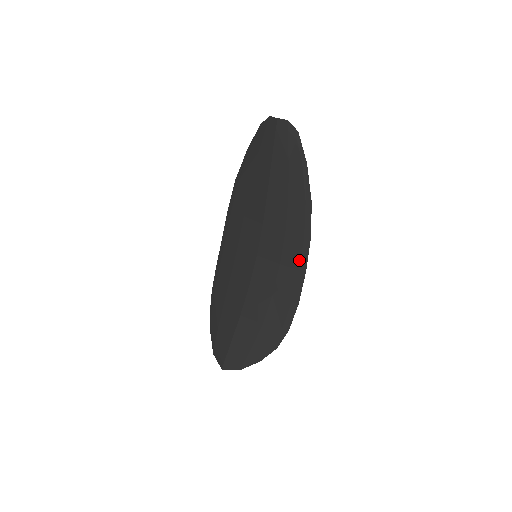
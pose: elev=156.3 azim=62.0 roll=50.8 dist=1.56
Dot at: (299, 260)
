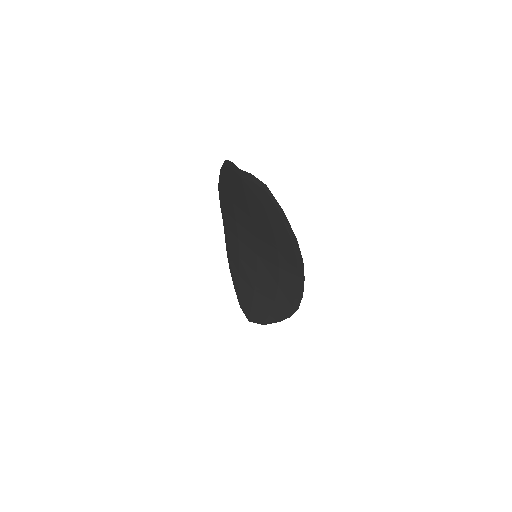
Dot at: (296, 271)
